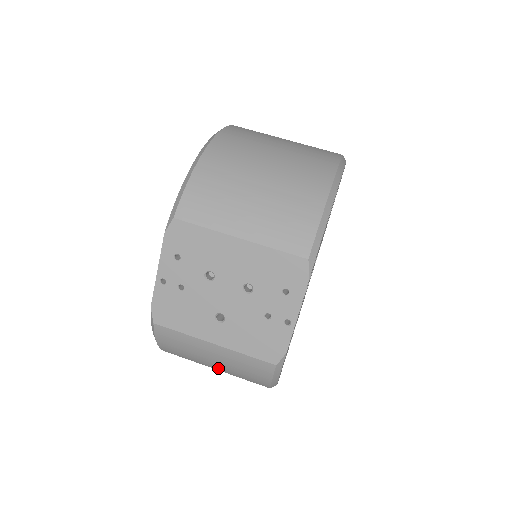
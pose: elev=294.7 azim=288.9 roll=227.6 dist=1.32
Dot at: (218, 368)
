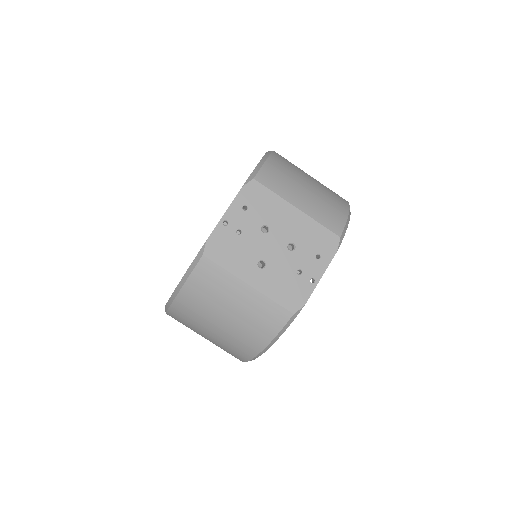
Dot at: (228, 319)
